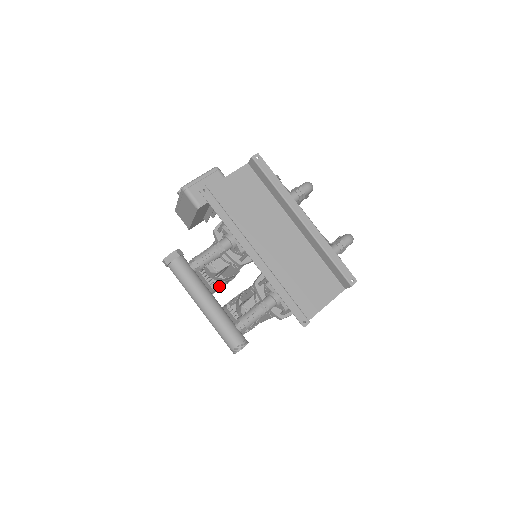
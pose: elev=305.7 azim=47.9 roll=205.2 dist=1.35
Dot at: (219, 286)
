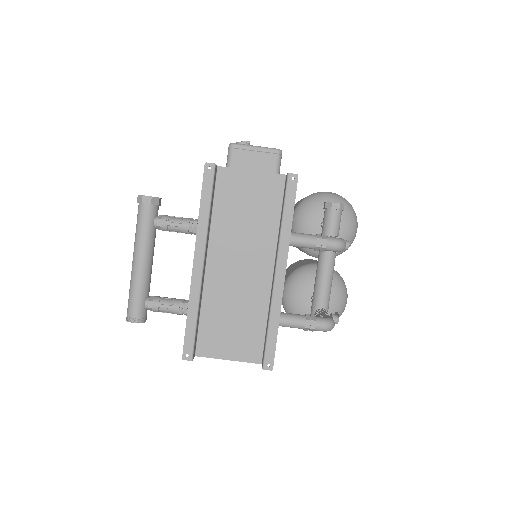
Dot at: occluded
